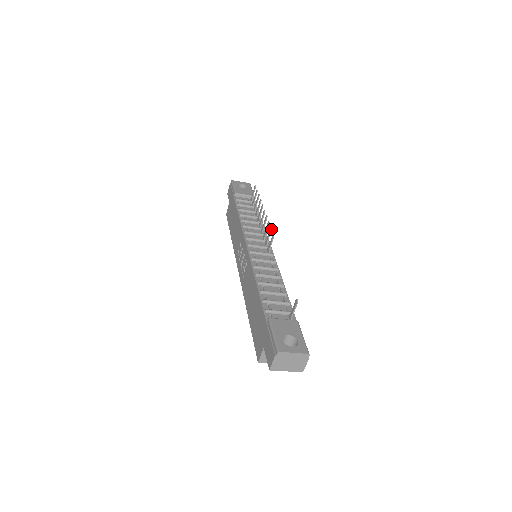
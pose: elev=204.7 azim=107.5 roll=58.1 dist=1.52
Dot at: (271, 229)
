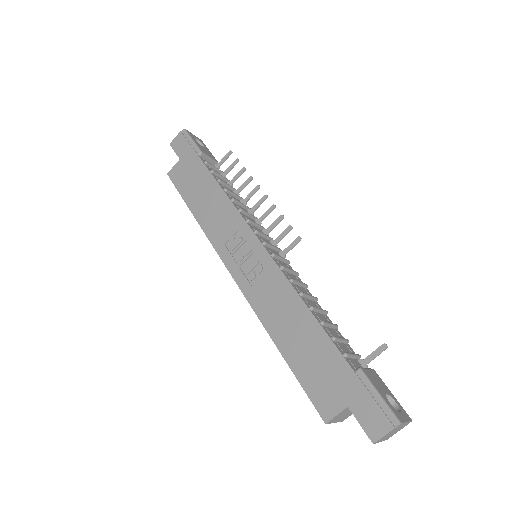
Dot at: (292, 228)
